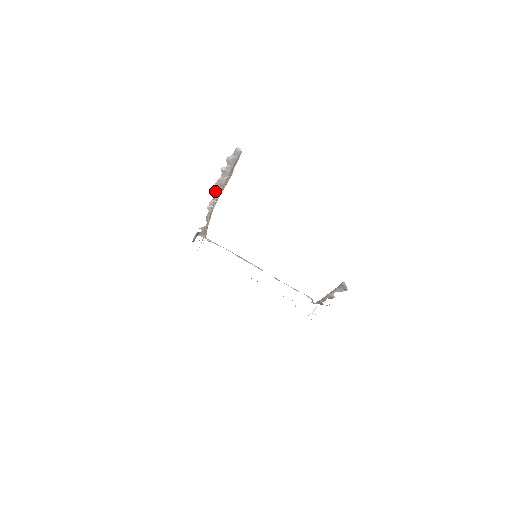
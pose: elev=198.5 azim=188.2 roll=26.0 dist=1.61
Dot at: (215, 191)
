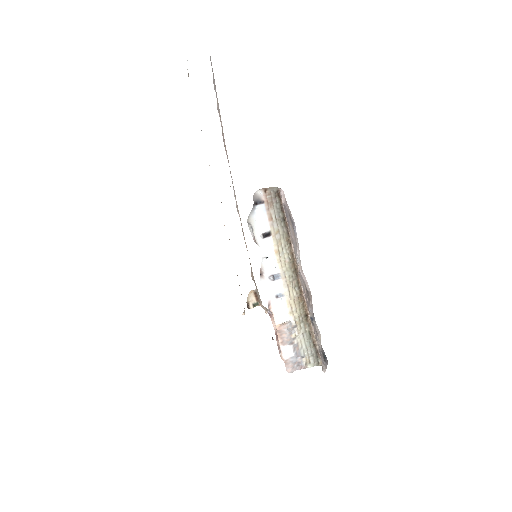
Dot at: (228, 161)
